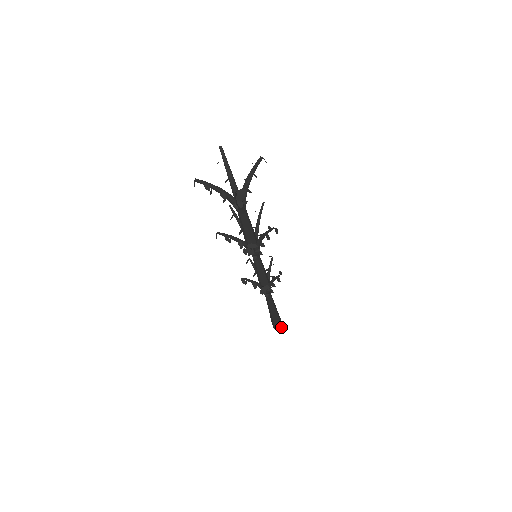
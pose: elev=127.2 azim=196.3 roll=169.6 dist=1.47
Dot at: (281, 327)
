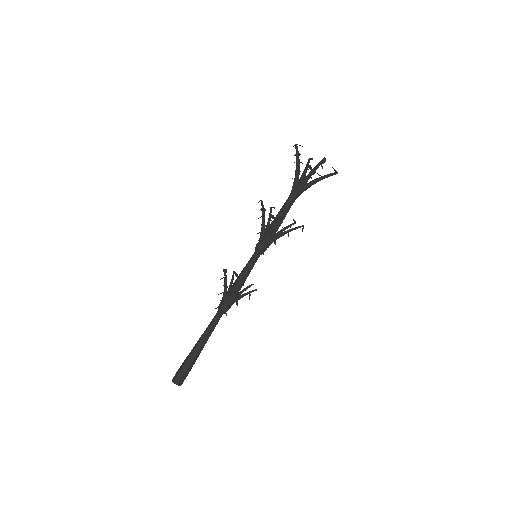
Dot at: (181, 383)
